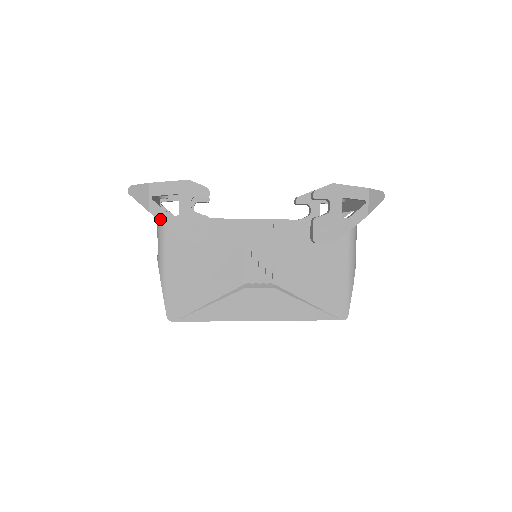
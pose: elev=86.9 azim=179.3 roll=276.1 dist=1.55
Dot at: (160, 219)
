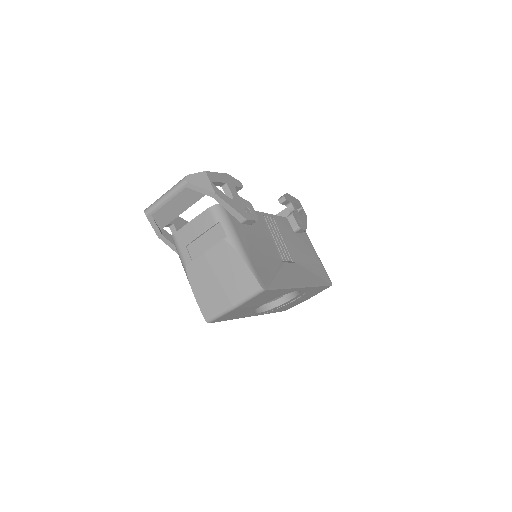
Dot at: (225, 200)
